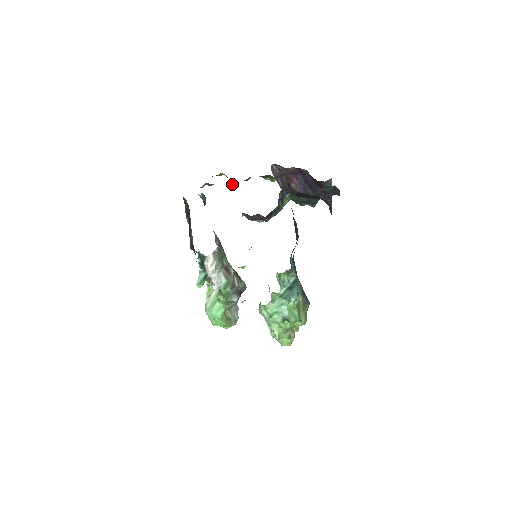
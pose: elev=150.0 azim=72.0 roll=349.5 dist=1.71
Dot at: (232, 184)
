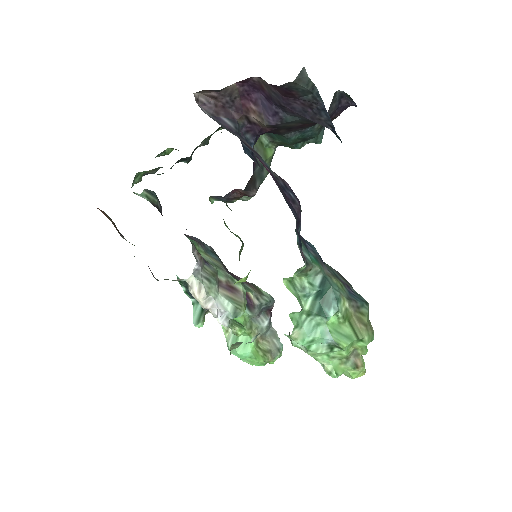
Dot at: (184, 158)
